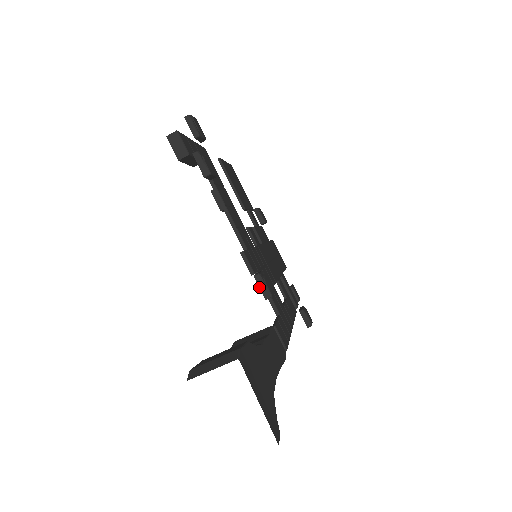
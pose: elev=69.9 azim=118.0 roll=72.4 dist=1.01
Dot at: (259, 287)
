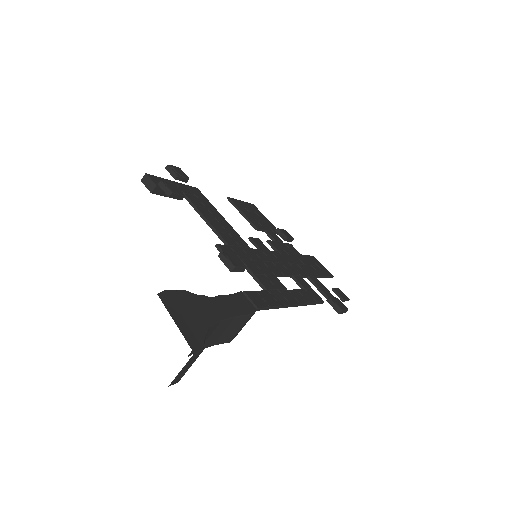
Dot at: occluded
